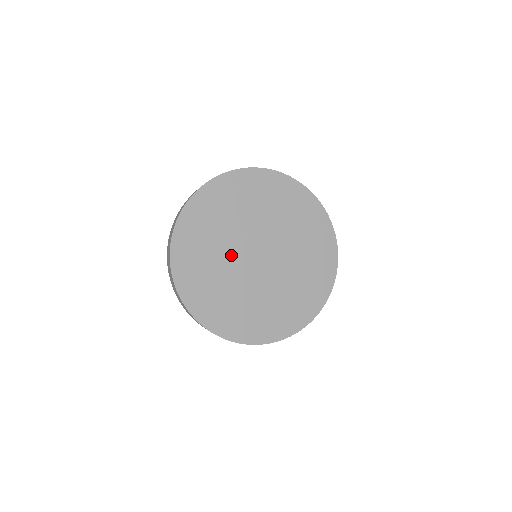
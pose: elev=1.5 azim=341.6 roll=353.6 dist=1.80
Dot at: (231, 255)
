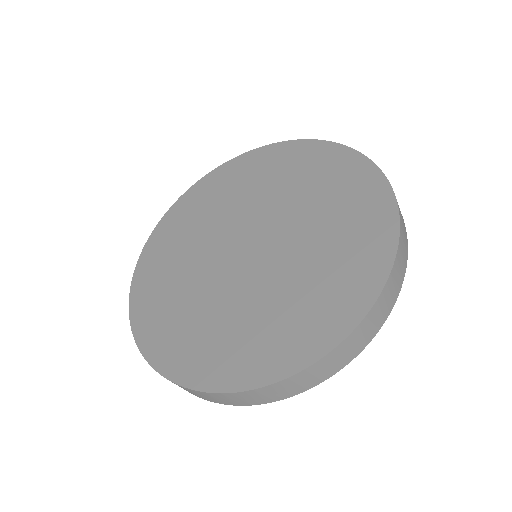
Dot at: (212, 244)
